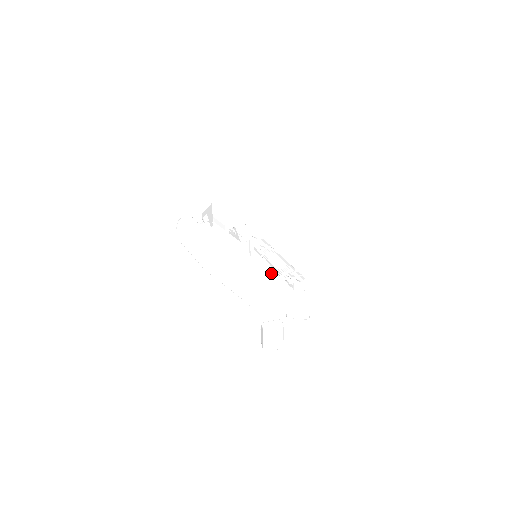
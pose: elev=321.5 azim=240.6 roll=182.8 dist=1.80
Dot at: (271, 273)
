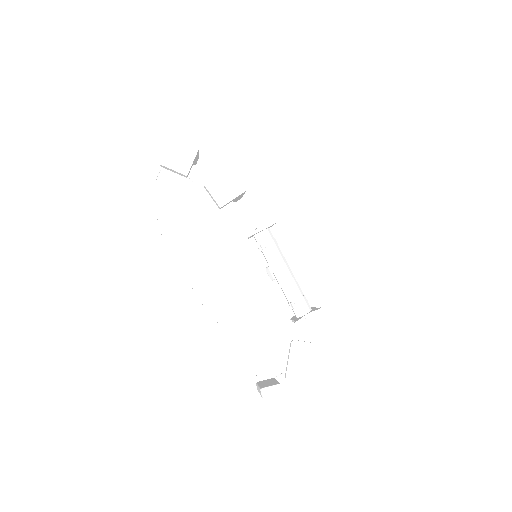
Dot at: (270, 273)
